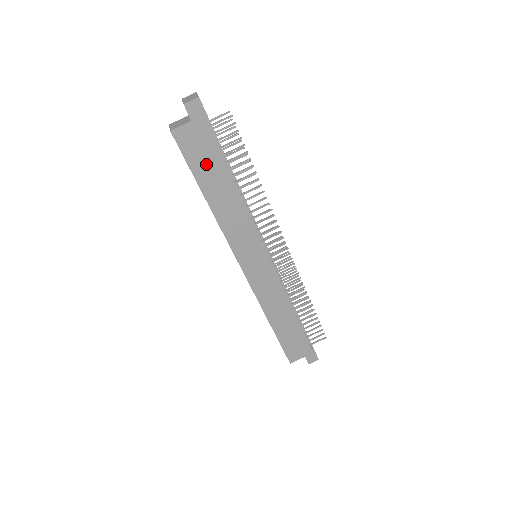
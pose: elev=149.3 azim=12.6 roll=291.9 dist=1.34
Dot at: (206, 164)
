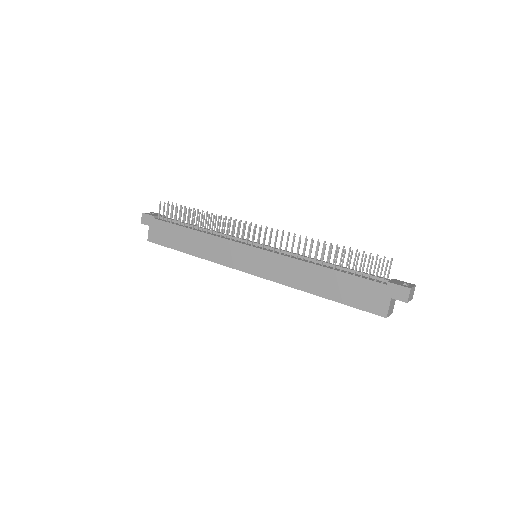
Dot at: (172, 237)
